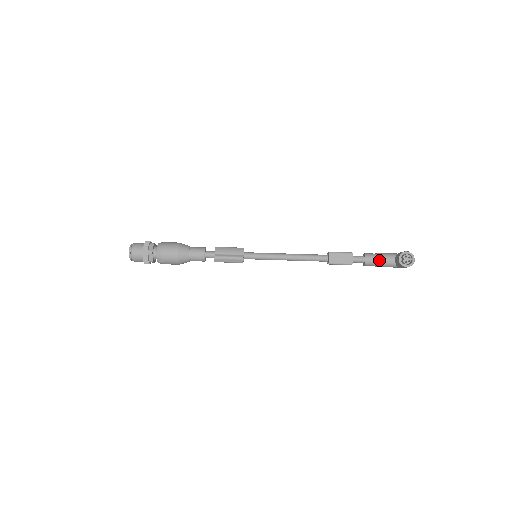
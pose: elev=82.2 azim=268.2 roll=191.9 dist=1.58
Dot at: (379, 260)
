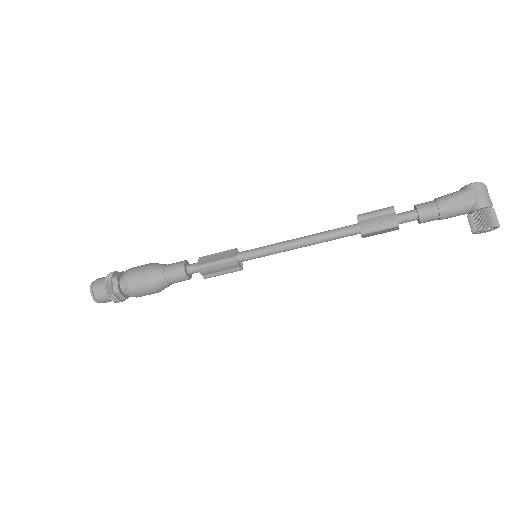
Dot at: occluded
